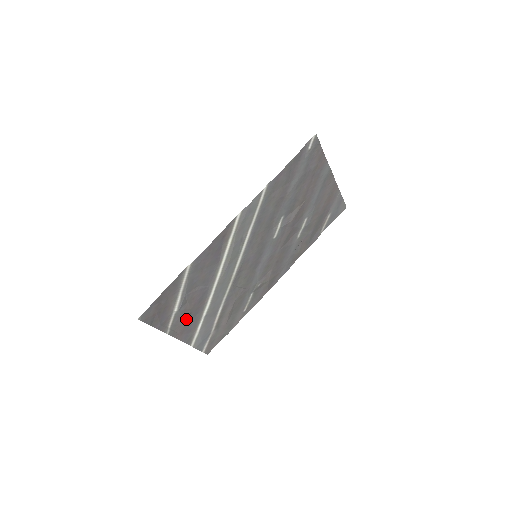
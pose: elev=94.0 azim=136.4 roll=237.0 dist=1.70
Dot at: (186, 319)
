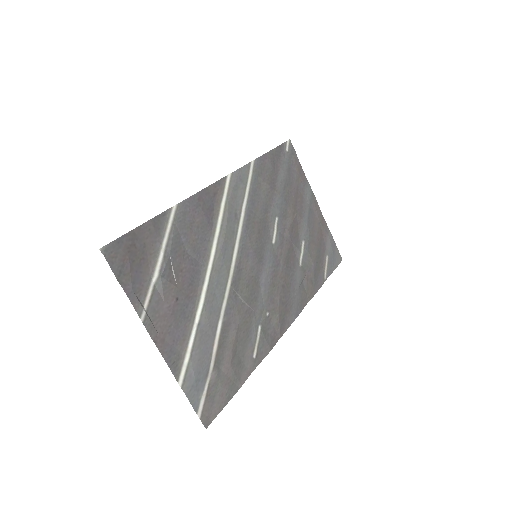
Dot at: (171, 308)
